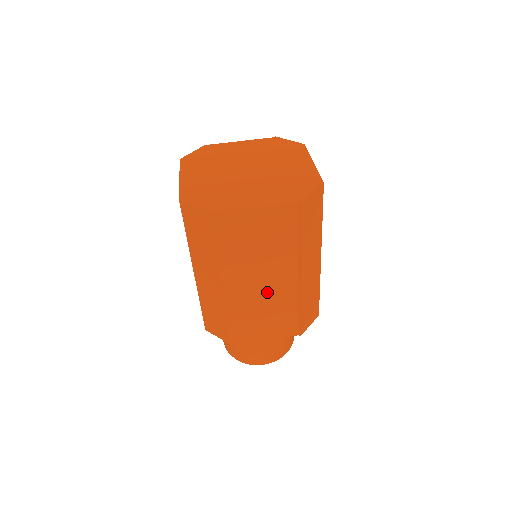
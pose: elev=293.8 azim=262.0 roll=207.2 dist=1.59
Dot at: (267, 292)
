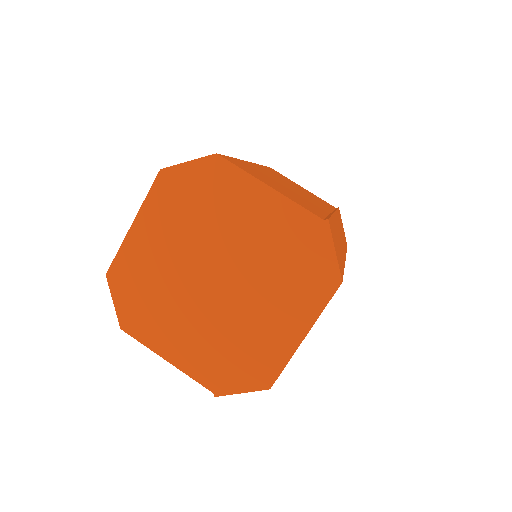
Dot at: occluded
